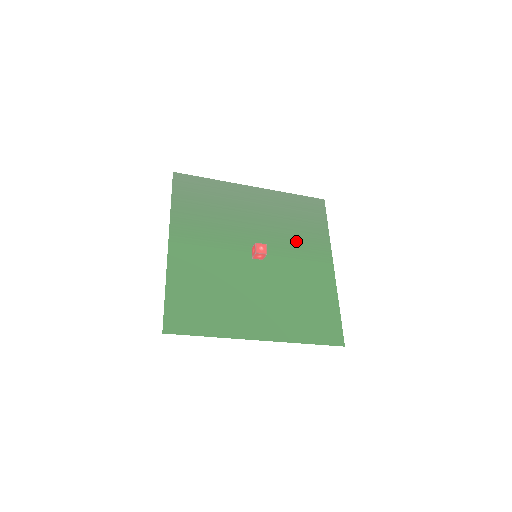
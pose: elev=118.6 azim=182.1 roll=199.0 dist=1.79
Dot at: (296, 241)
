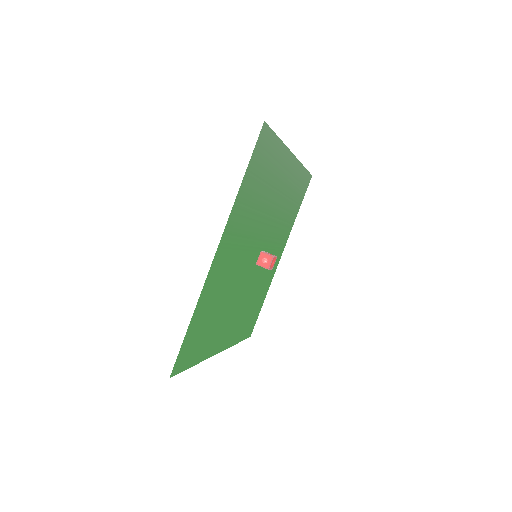
Dot at: (280, 232)
